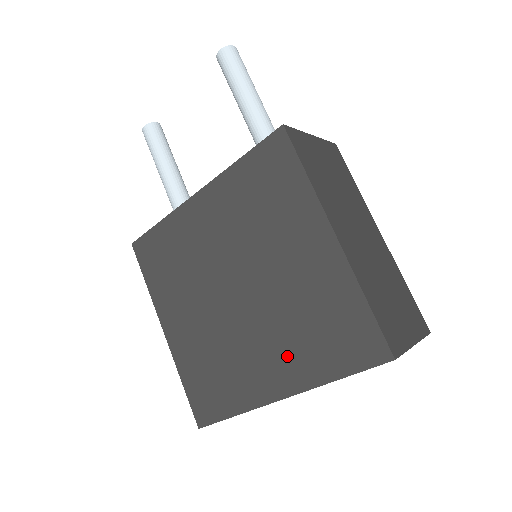
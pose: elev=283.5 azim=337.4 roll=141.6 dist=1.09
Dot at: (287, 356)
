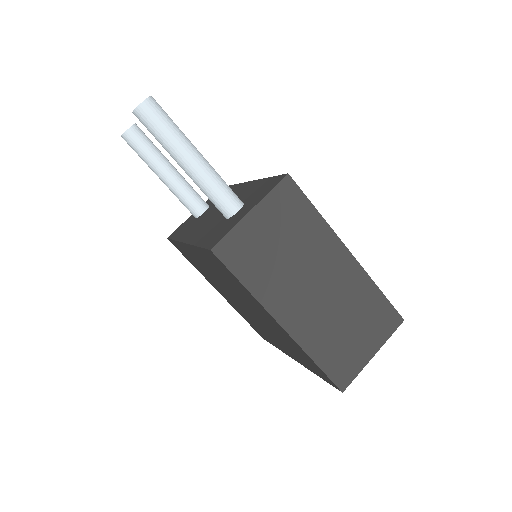
Dot at: (288, 349)
